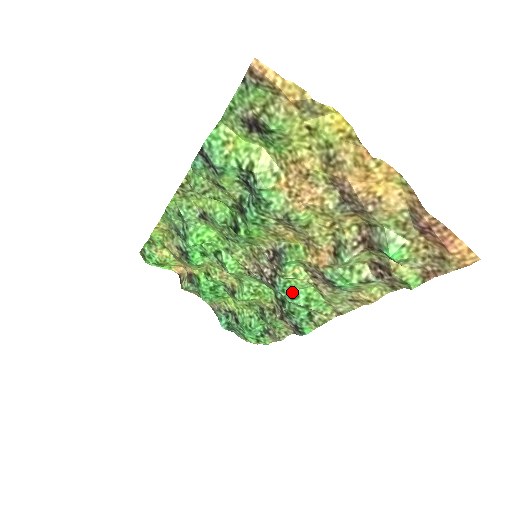
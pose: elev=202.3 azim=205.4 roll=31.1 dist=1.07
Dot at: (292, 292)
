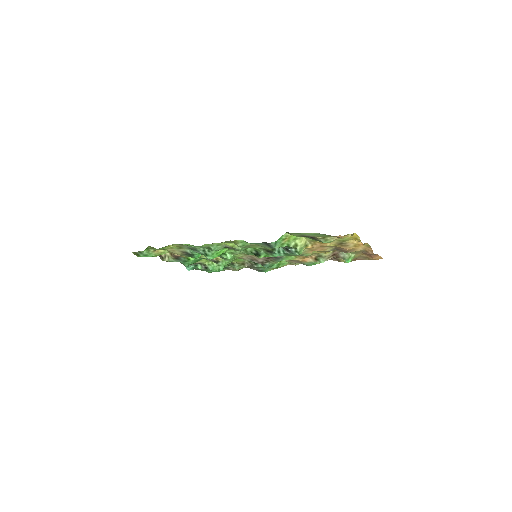
Dot at: (272, 265)
